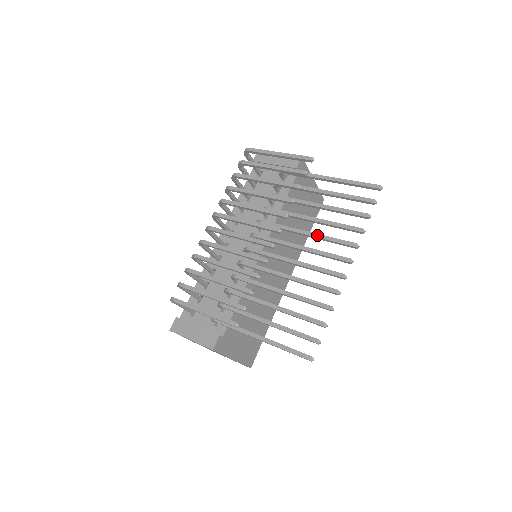
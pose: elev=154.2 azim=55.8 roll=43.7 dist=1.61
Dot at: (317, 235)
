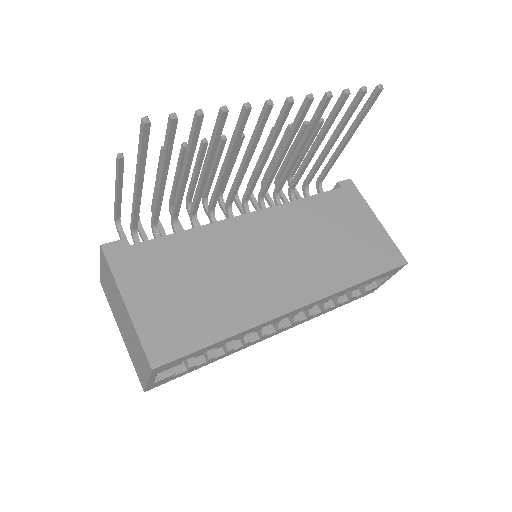
Dot at: (287, 139)
